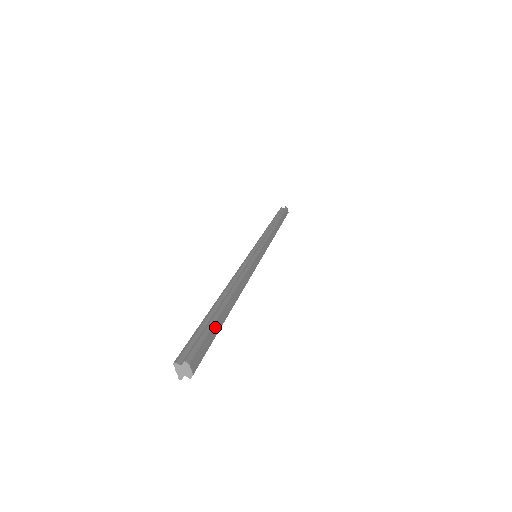
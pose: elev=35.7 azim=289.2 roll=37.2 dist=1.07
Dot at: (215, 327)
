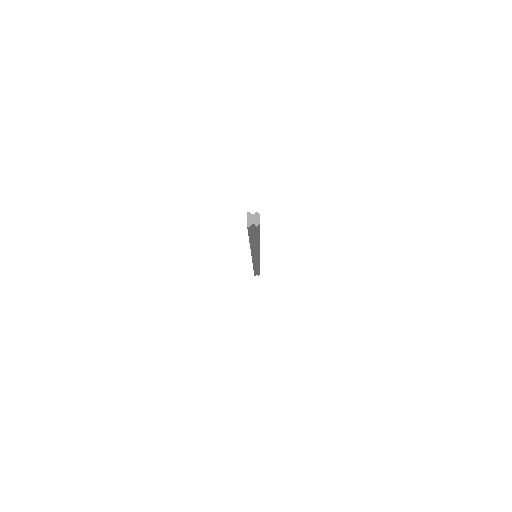
Dot at: occluded
